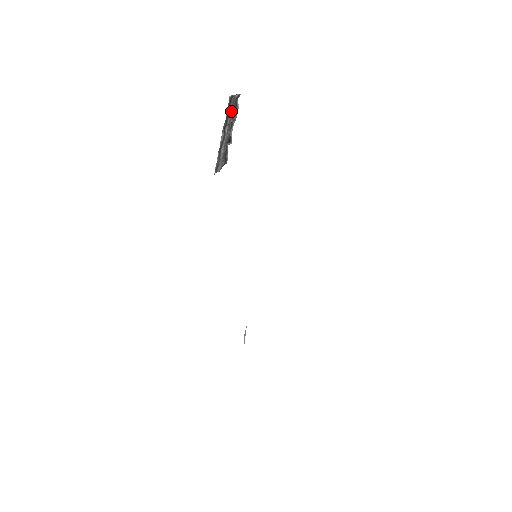
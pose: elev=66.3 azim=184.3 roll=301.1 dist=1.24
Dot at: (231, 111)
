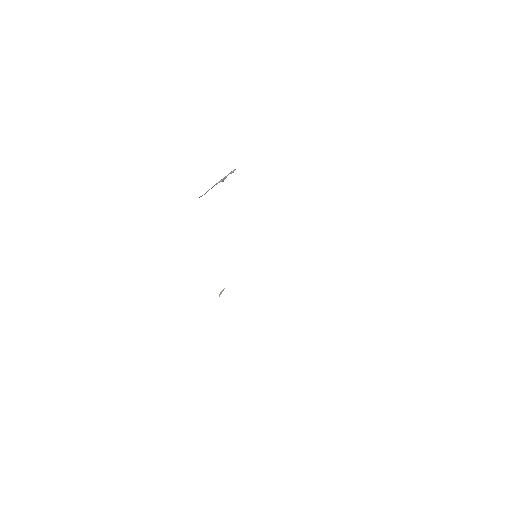
Dot at: occluded
